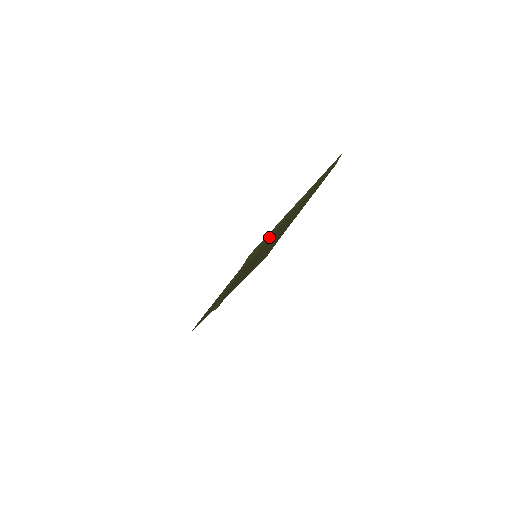
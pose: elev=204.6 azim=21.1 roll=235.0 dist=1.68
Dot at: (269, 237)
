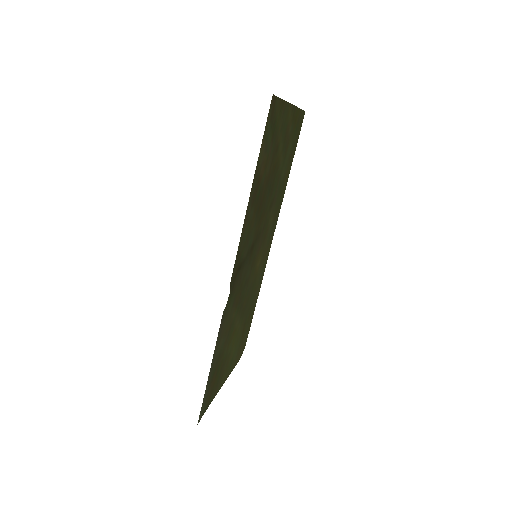
Dot at: (263, 261)
